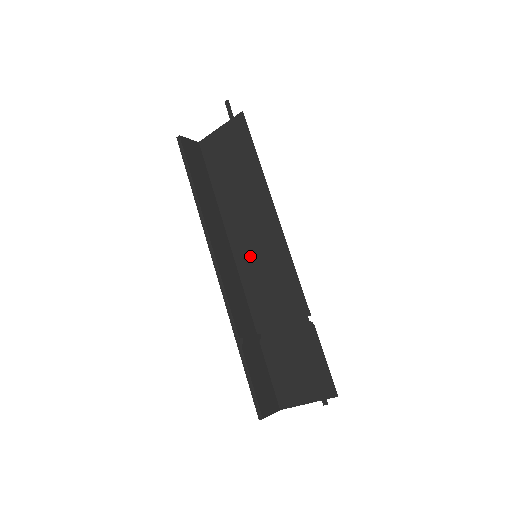
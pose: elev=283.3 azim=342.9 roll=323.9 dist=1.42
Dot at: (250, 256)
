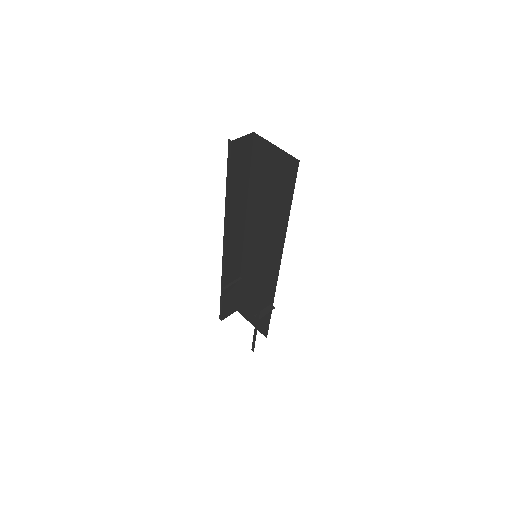
Dot at: (255, 244)
